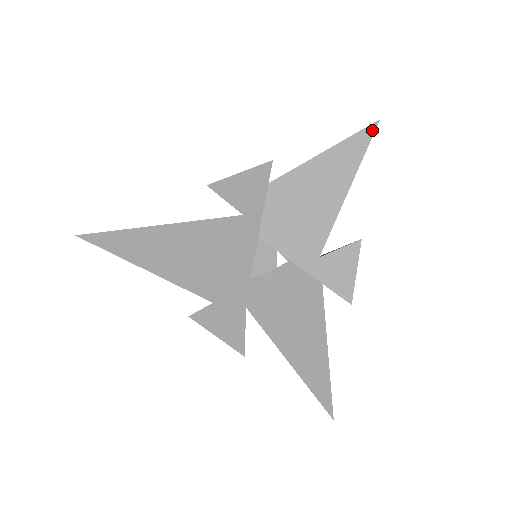
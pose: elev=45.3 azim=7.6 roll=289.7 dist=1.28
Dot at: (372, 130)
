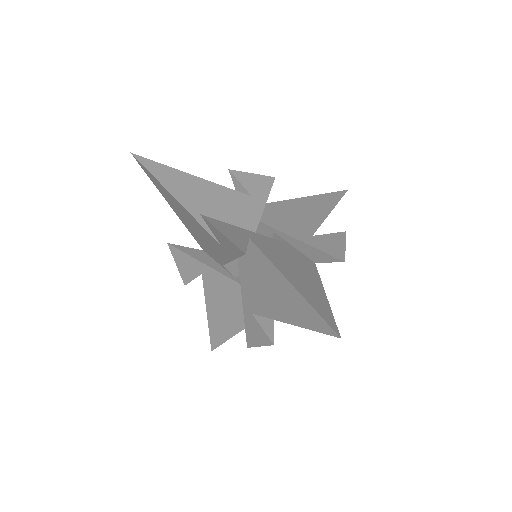
Dot at: (344, 192)
